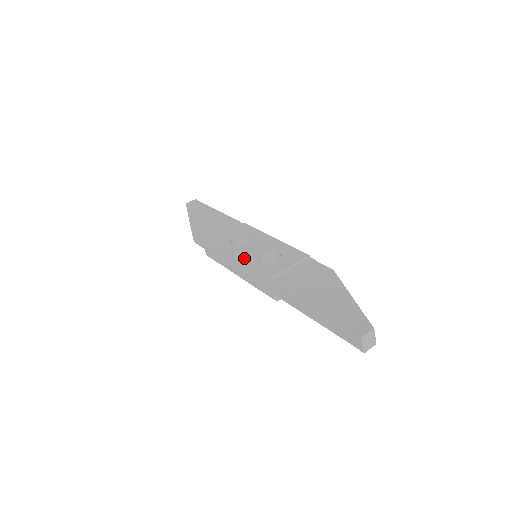
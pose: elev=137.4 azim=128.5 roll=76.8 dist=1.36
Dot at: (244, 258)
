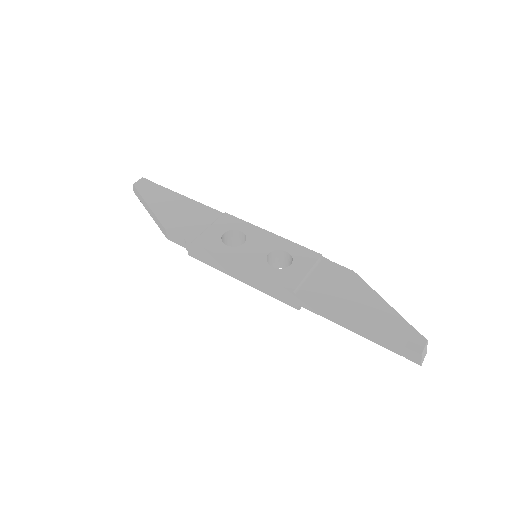
Dot at: (252, 264)
